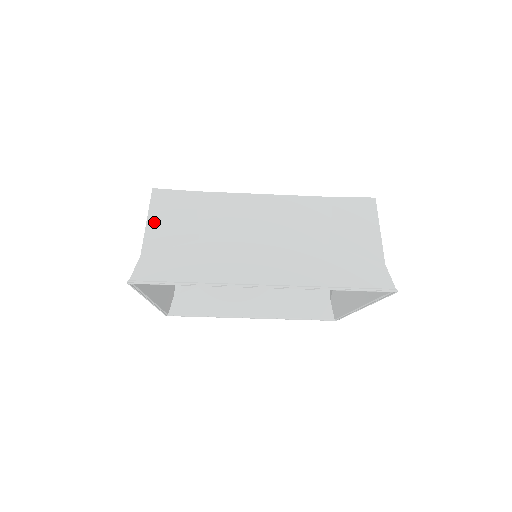
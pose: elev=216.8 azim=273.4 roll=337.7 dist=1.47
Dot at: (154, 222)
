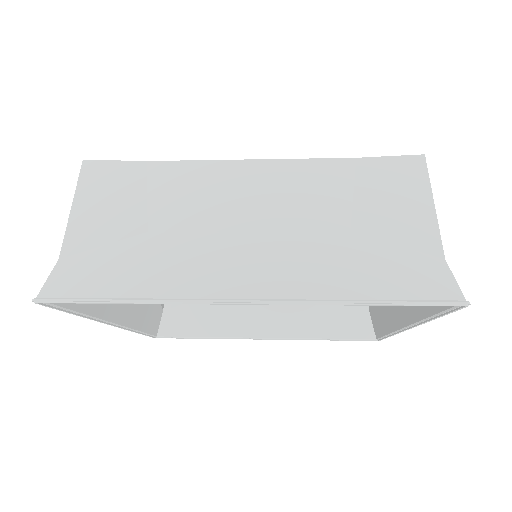
Dot at: (82, 209)
